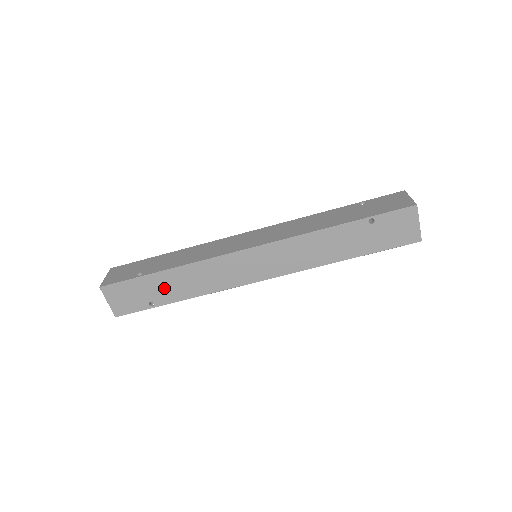
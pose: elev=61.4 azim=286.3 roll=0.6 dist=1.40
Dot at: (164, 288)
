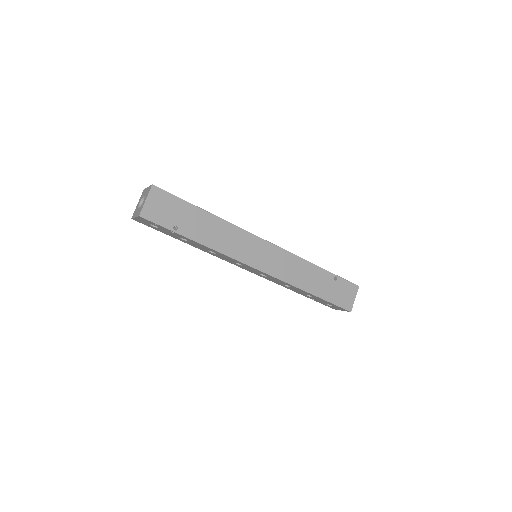
Dot at: (196, 224)
